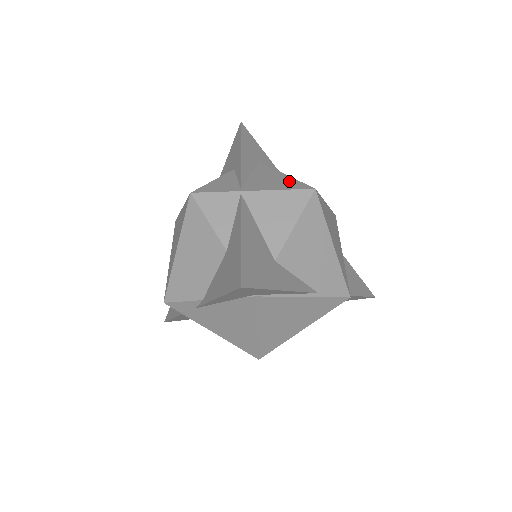
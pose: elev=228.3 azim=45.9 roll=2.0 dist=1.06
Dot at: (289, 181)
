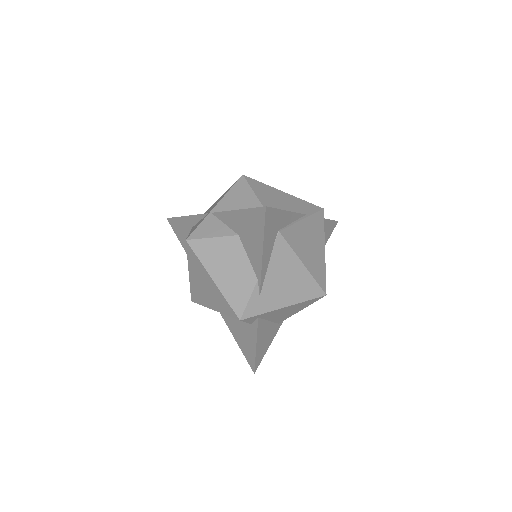
Dot at: (226, 191)
